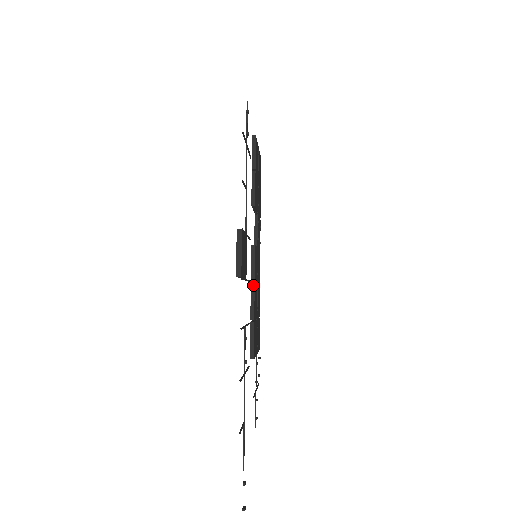
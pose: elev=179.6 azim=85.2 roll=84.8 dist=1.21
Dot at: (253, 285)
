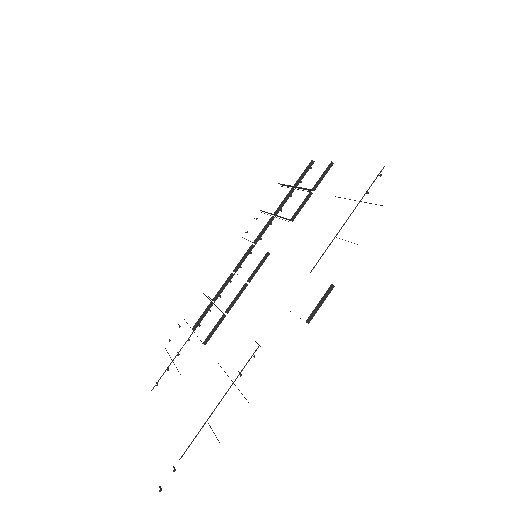
Dot at: (246, 285)
